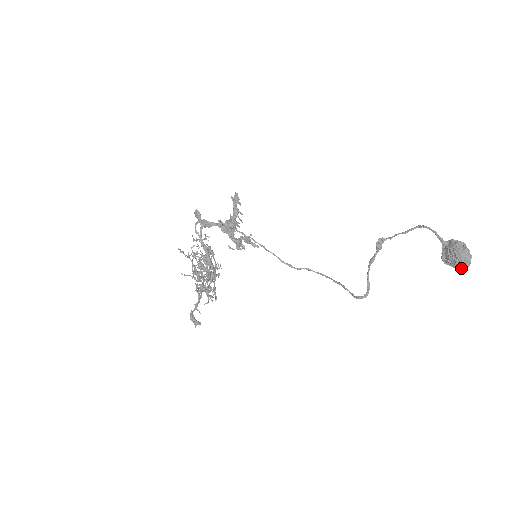
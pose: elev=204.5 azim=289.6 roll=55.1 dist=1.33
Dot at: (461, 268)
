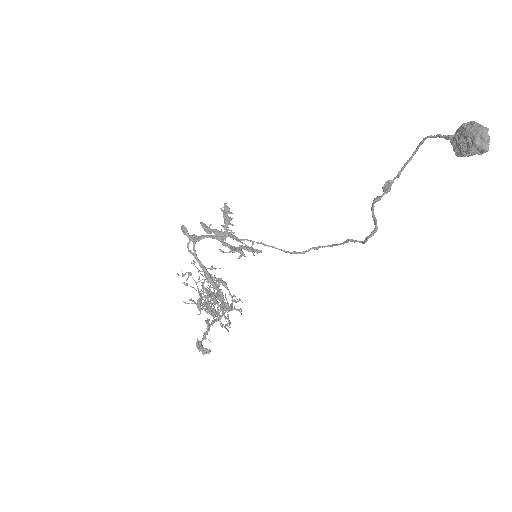
Dot at: (478, 145)
